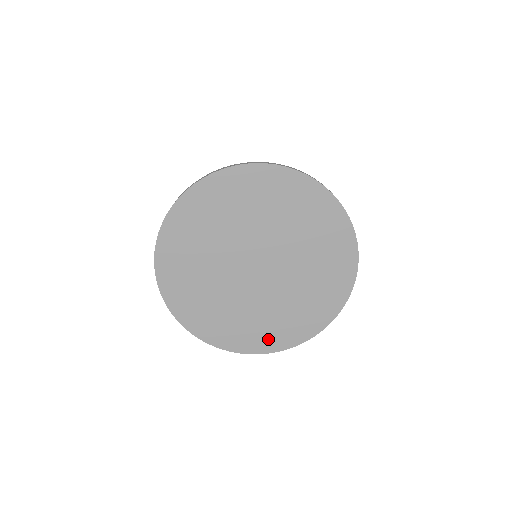
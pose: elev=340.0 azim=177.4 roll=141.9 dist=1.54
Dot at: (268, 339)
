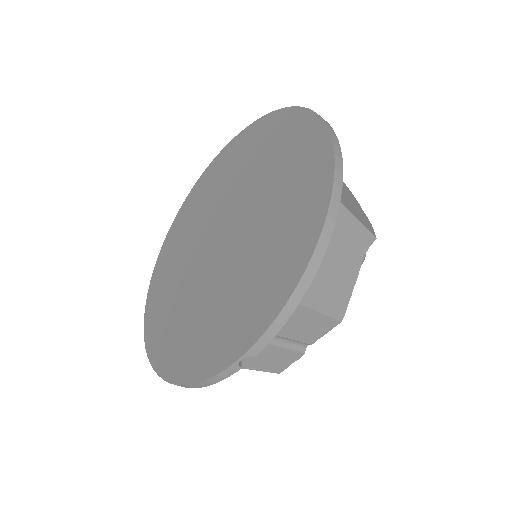
Dot at: (175, 354)
